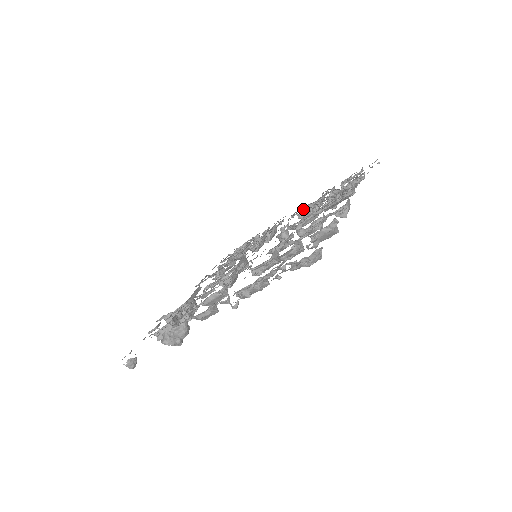
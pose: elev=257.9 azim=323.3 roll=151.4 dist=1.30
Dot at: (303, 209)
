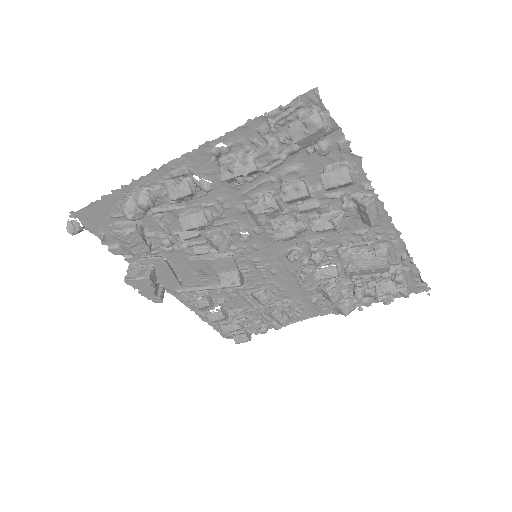
Dot at: occluded
